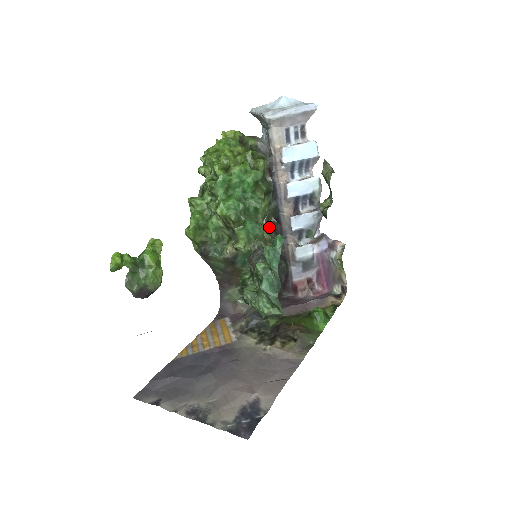
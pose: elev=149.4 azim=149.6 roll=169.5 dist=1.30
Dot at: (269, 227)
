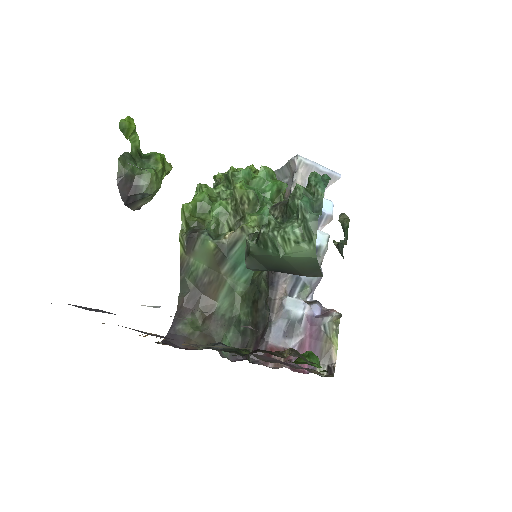
Dot at: occluded
